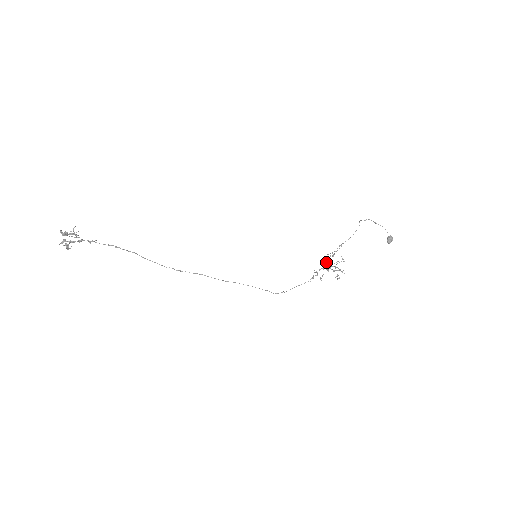
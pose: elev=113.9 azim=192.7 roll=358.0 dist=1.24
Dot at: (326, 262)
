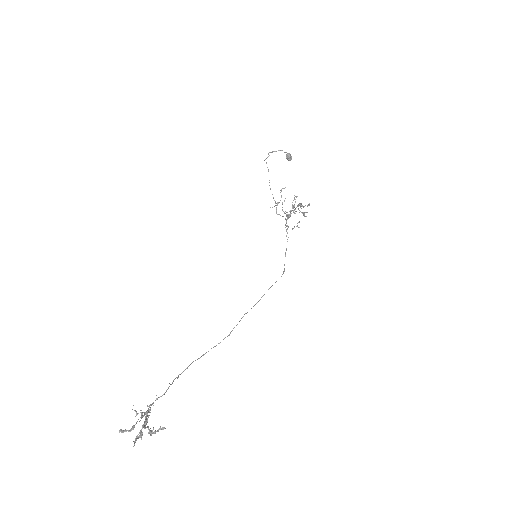
Dot at: occluded
